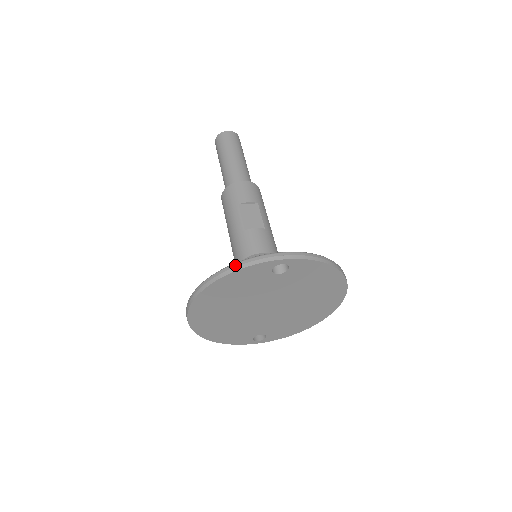
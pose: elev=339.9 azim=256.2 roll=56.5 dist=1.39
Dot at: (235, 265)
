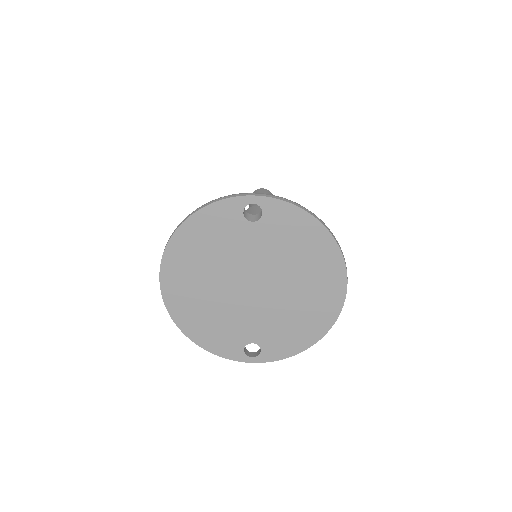
Dot at: (204, 204)
